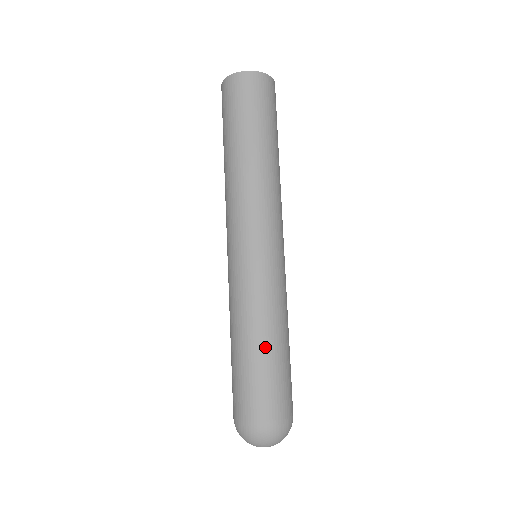
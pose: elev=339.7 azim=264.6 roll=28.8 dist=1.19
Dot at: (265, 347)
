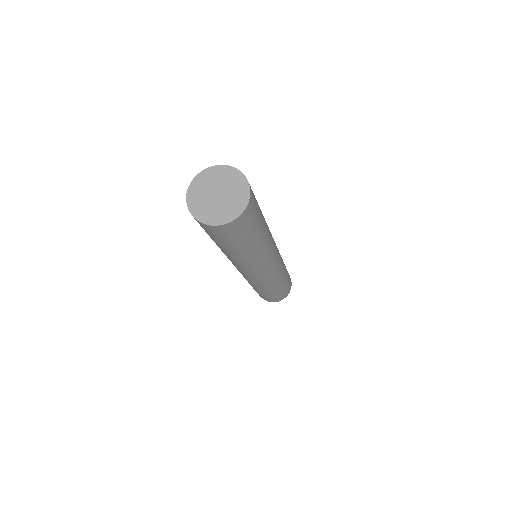
Dot at: occluded
